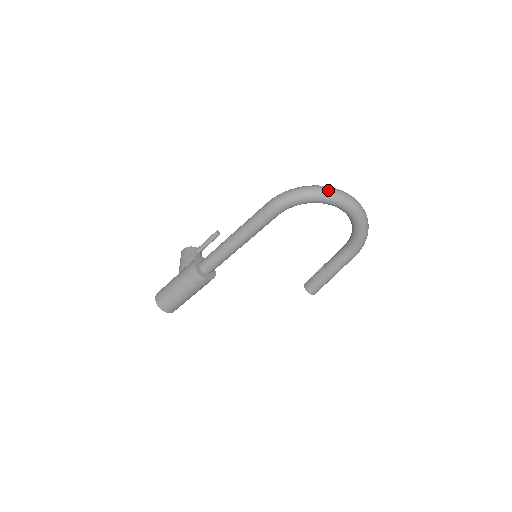
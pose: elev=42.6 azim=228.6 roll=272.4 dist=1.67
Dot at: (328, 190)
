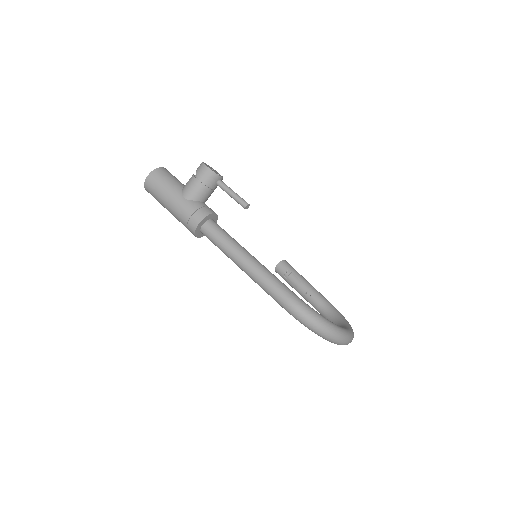
Dot at: (337, 341)
